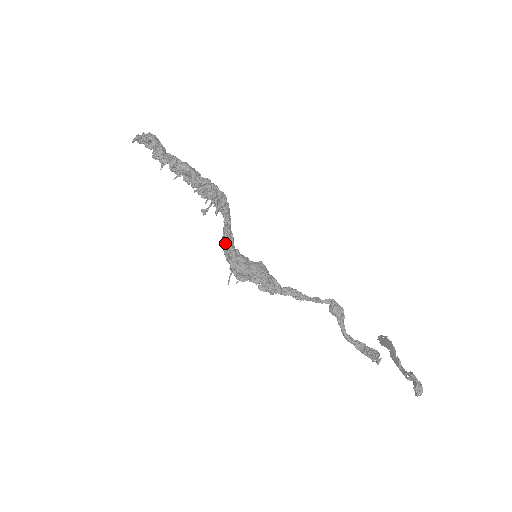
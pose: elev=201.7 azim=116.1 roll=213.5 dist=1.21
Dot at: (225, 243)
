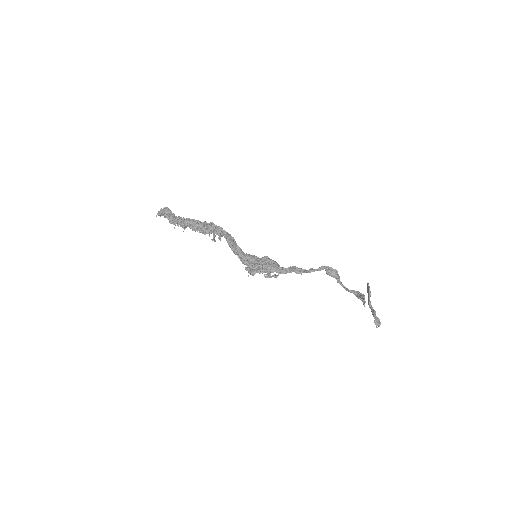
Dot at: (235, 254)
